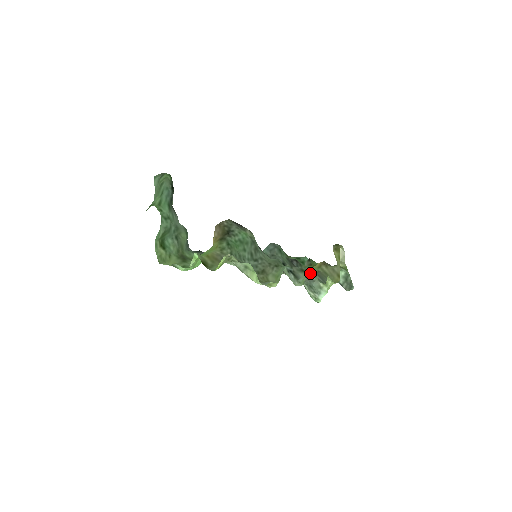
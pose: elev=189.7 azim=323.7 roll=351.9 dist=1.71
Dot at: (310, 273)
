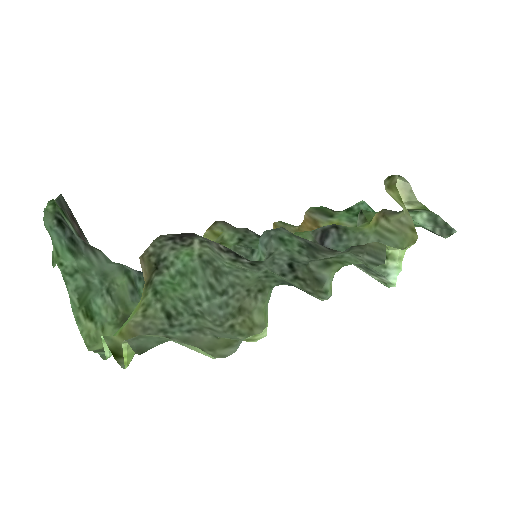
Dot at: (342, 264)
